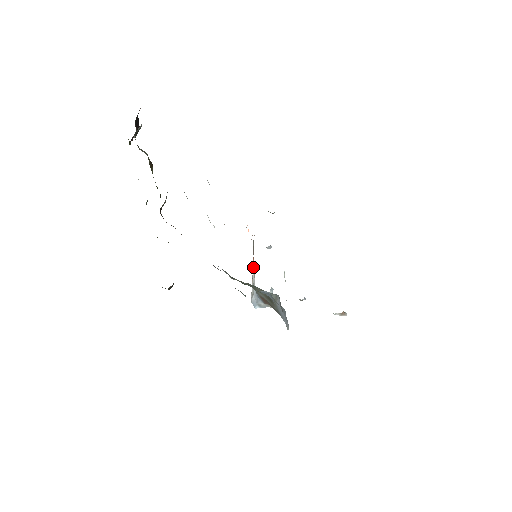
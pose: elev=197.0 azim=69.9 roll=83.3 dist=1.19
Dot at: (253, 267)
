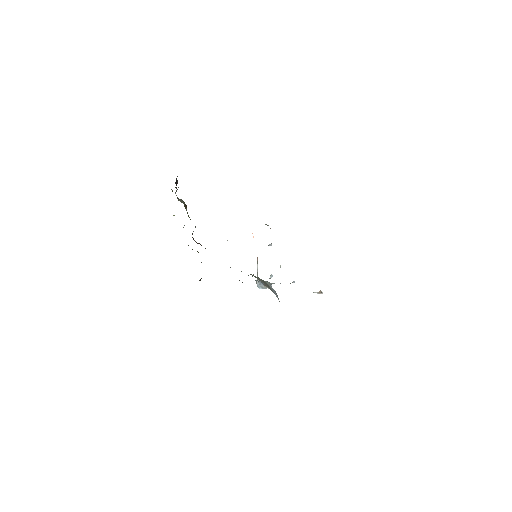
Dot at: occluded
